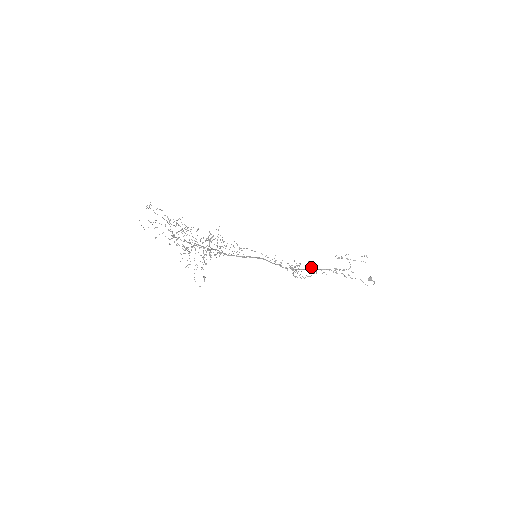
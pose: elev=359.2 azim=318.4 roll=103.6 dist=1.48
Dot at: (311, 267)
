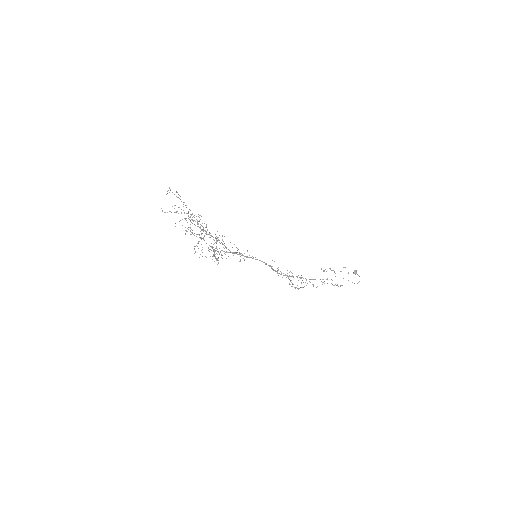
Dot at: (303, 278)
